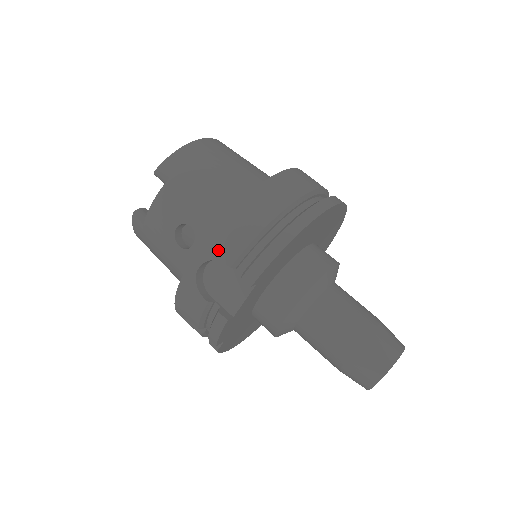
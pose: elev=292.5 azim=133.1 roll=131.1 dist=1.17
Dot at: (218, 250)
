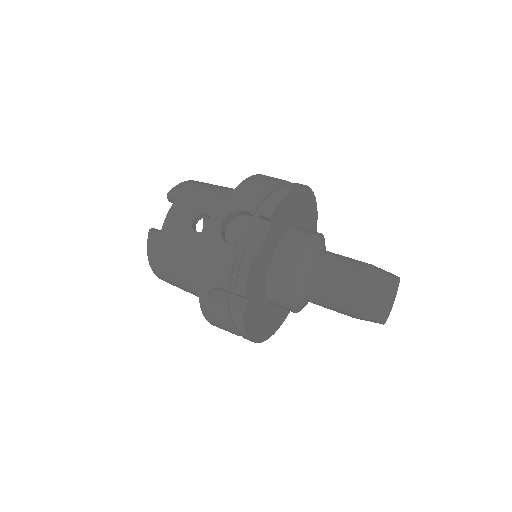
Dot at: (237, 205)
